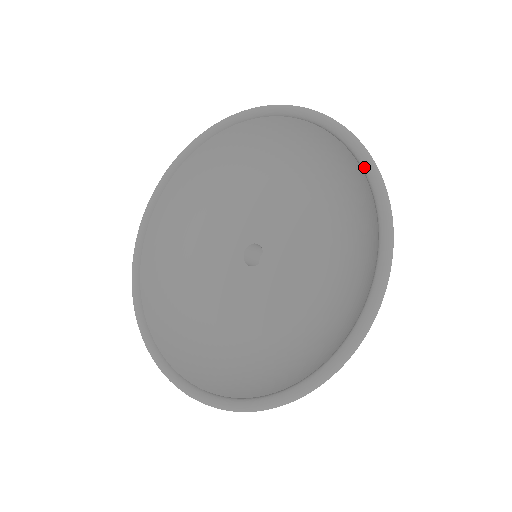
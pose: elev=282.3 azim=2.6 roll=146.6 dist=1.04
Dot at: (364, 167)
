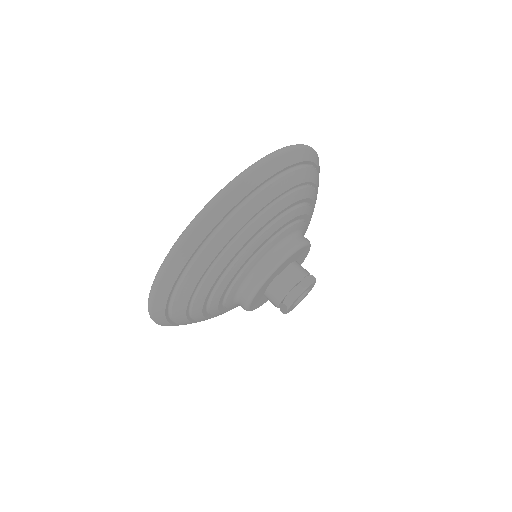
Dot at: occluded
